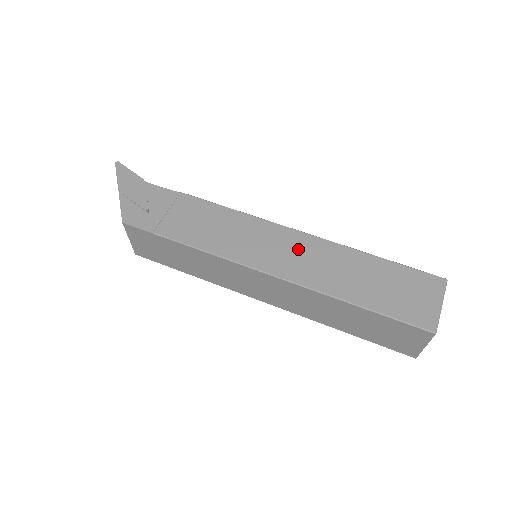
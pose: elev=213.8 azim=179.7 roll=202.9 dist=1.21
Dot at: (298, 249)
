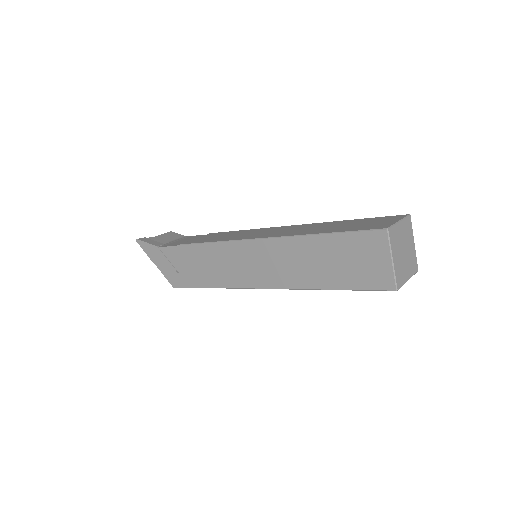
Dot at: (269, 258)
